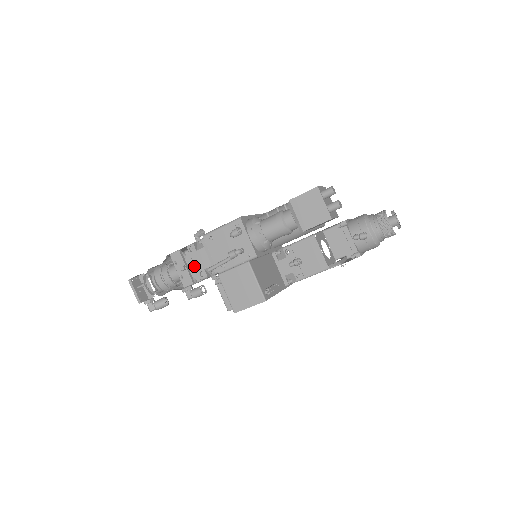
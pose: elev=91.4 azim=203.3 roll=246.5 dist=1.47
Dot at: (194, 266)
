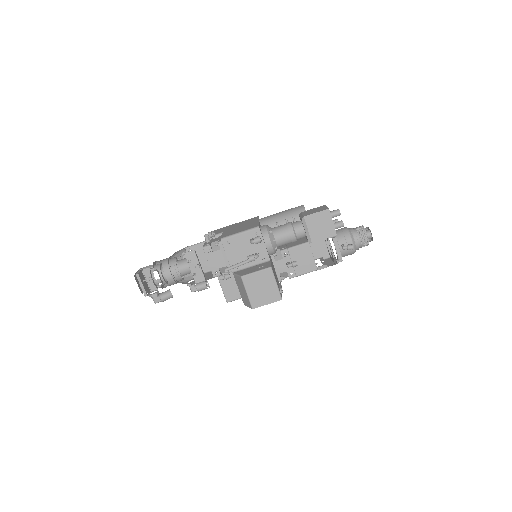
Dot at: occluded
